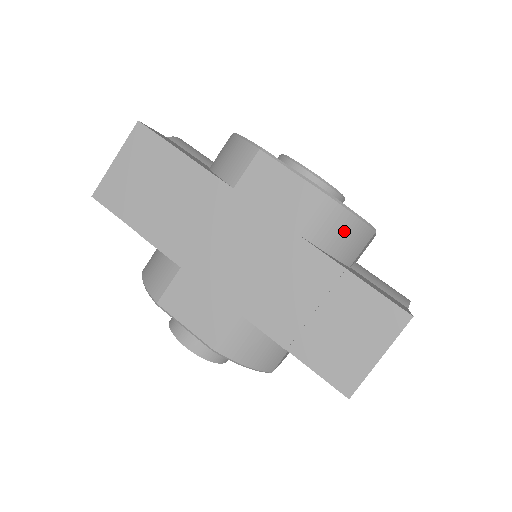
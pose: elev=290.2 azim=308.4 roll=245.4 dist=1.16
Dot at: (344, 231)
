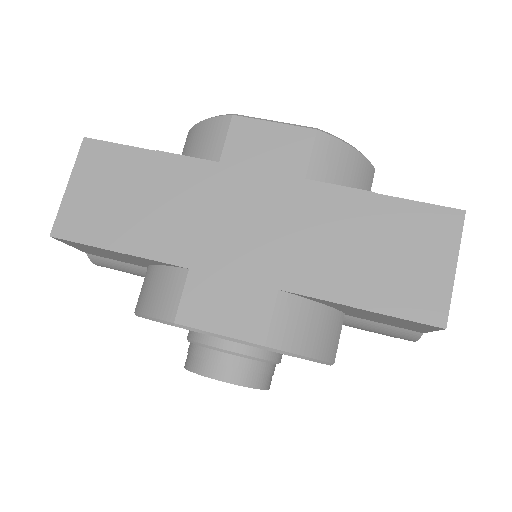
Dot at: (350, 167)
